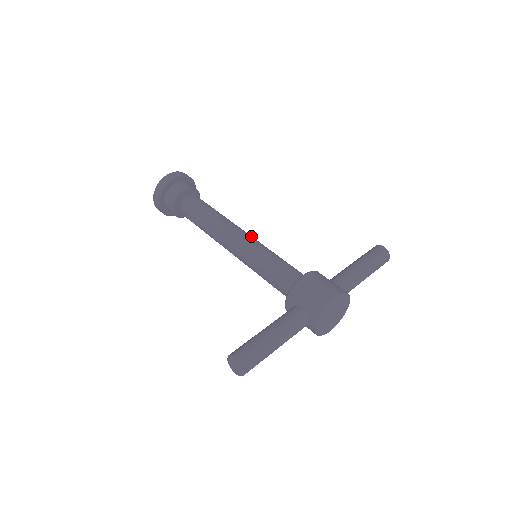
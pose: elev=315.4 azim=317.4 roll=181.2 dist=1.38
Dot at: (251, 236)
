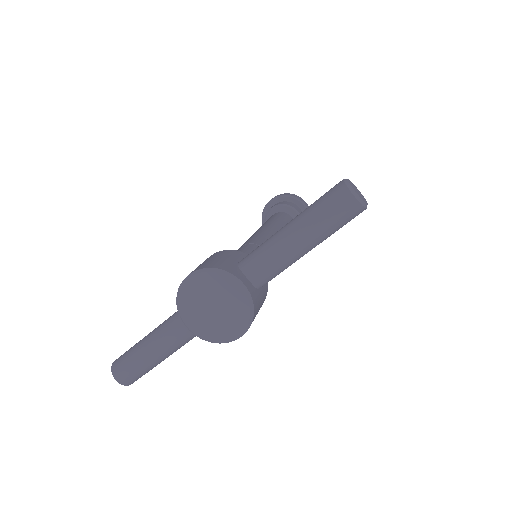
Dot at: (261, 234)
